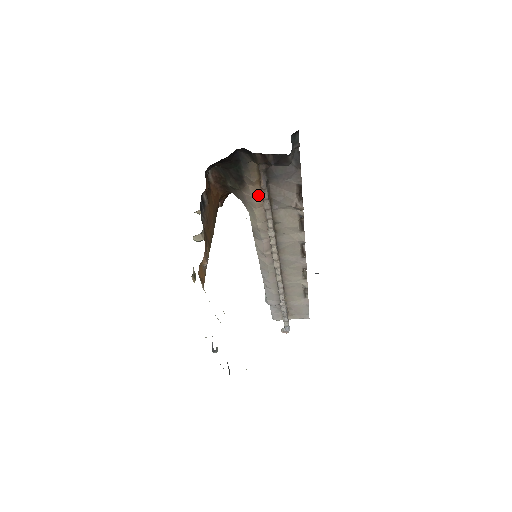
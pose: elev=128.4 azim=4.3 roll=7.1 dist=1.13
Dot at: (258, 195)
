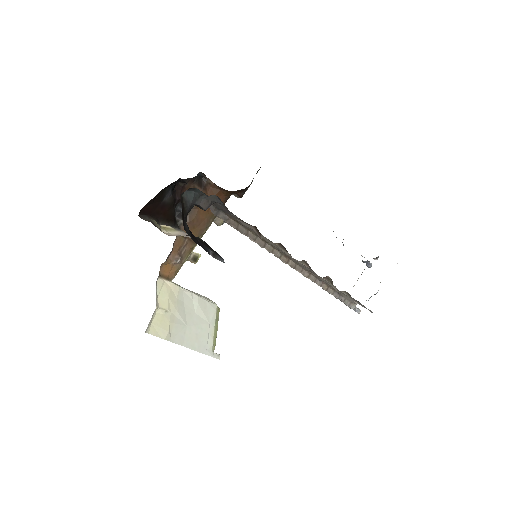
Dot at: occluded
